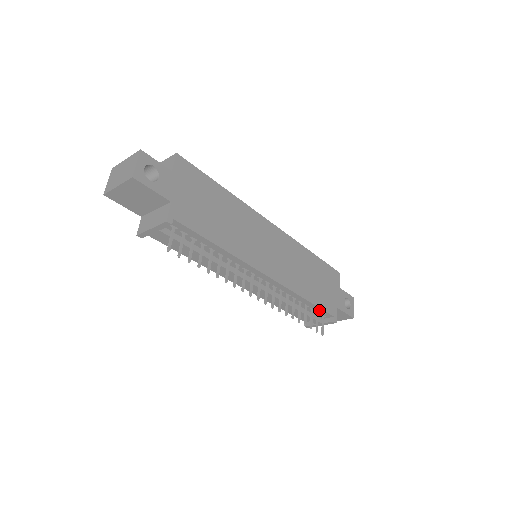
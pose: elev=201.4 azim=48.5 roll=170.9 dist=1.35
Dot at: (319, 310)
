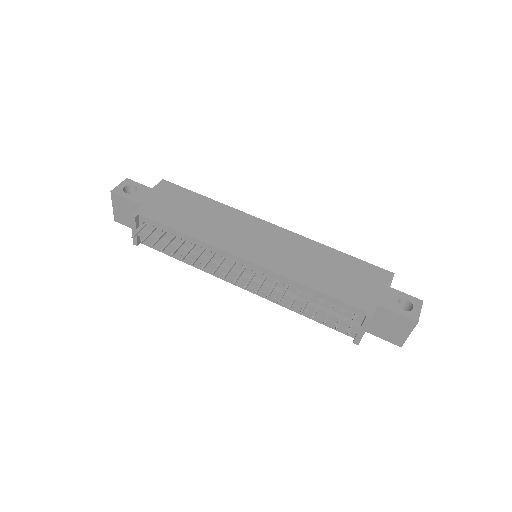
Dot at: (341, 304)
